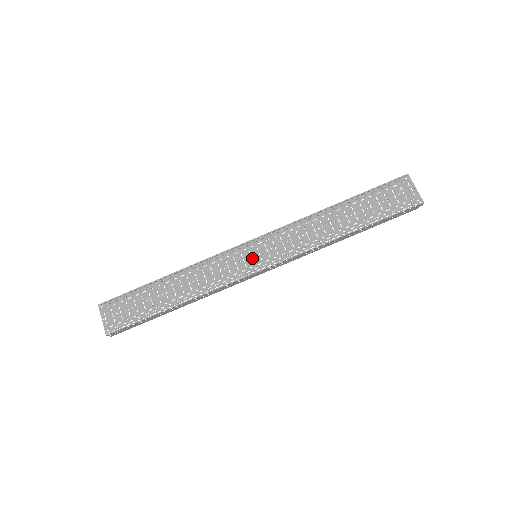
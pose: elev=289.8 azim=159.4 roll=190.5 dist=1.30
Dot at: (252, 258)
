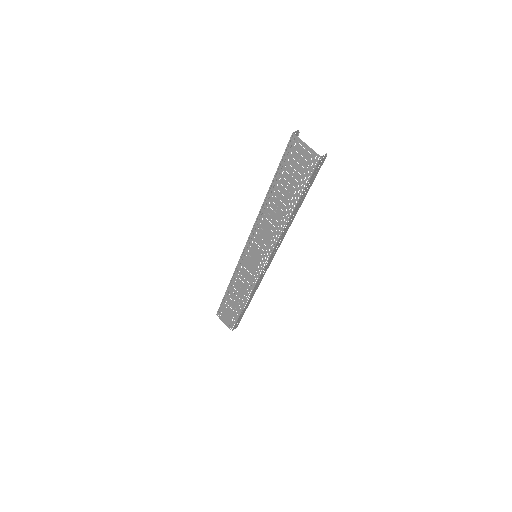
Dot at: (254, 260)
